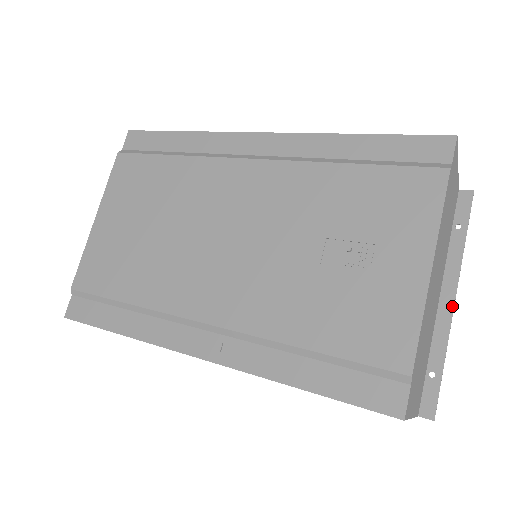
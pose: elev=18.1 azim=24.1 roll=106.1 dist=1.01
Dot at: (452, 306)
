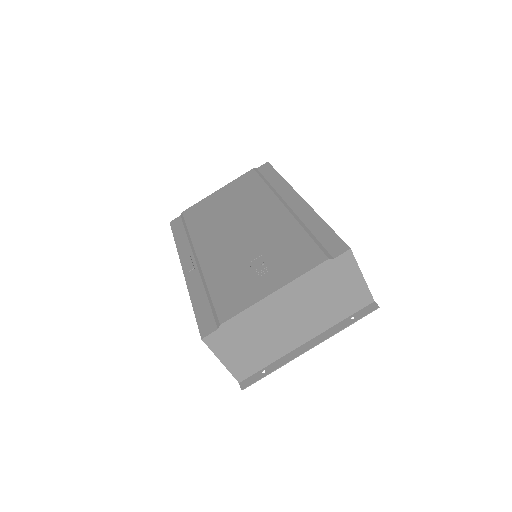
Dot at: (306, 350)
